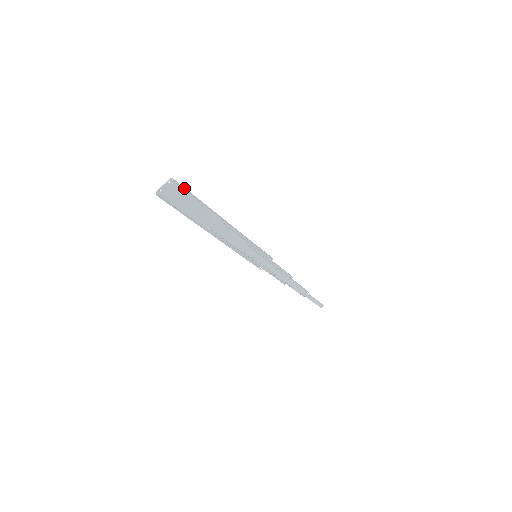
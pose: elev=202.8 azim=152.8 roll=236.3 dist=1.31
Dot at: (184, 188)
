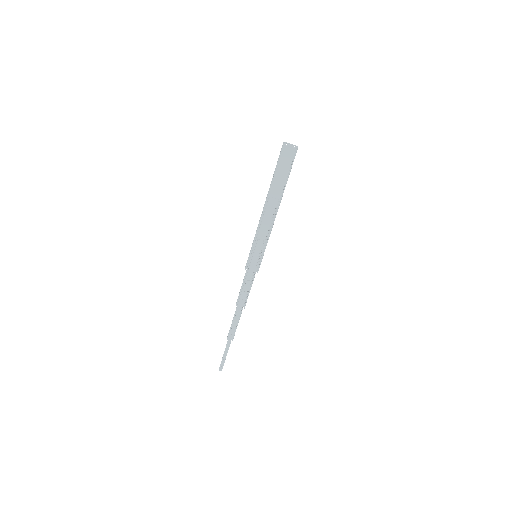
Dot at: occluded
